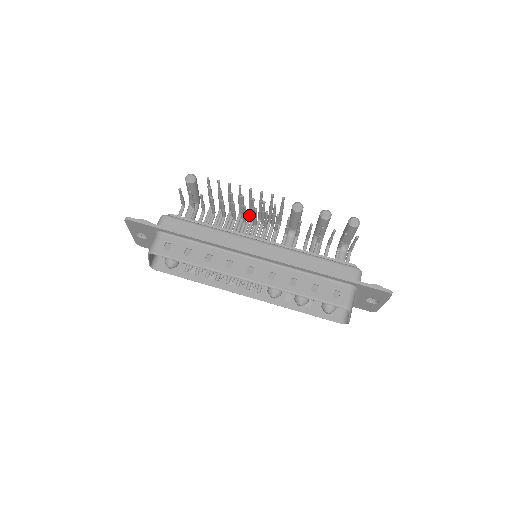
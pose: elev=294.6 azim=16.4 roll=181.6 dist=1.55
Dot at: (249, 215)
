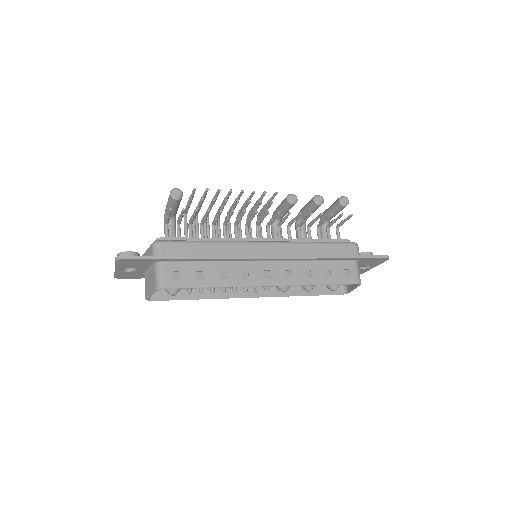
Dot at: occluded
